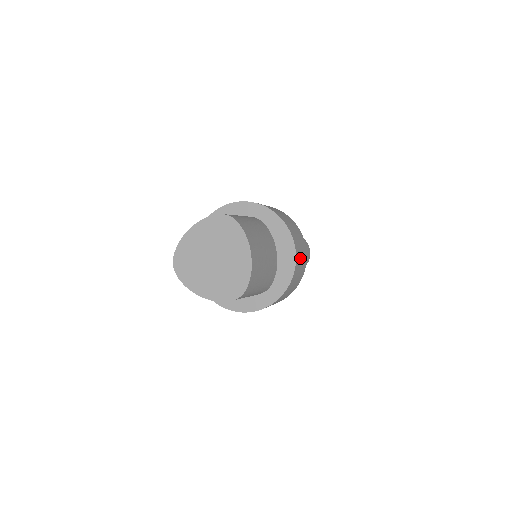
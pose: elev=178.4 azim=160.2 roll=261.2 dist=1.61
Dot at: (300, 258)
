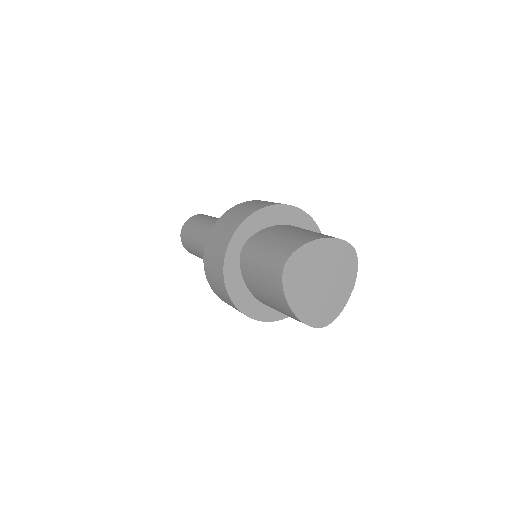
Dot at: occluded
